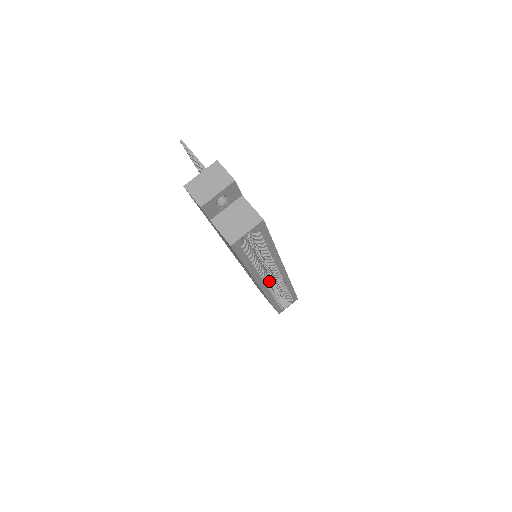
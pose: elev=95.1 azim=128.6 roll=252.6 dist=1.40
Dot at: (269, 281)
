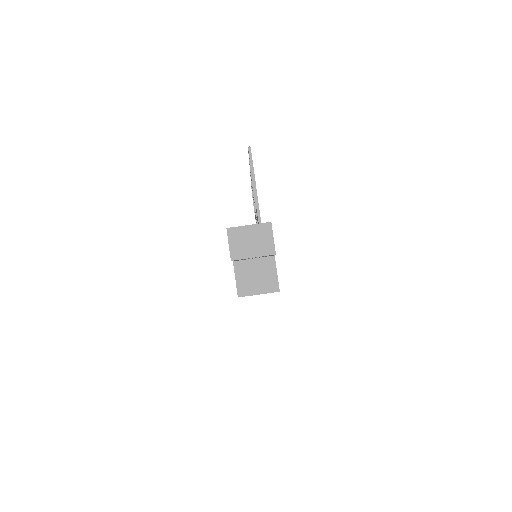
Dot at: occluded
